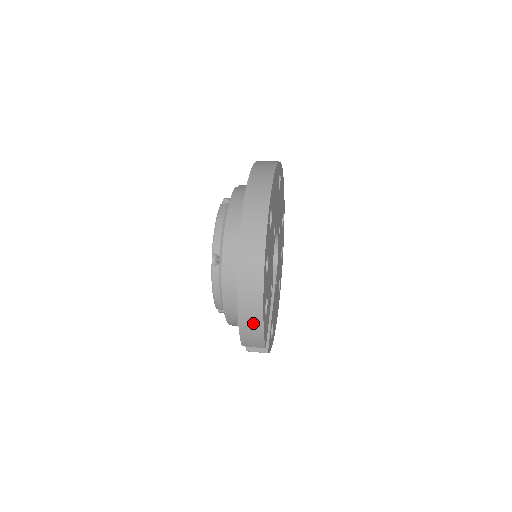
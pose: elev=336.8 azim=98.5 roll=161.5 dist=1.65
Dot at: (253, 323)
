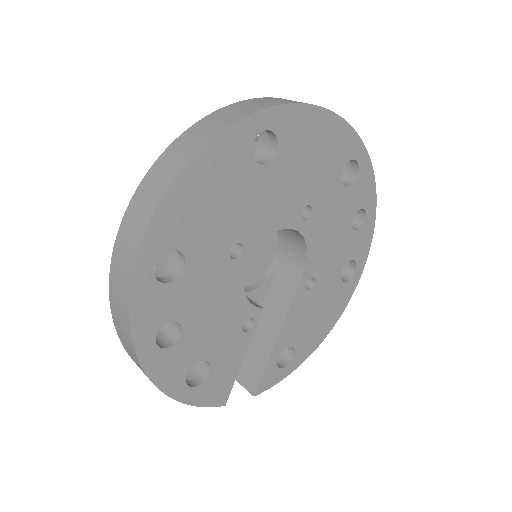
Dot at: occluded
